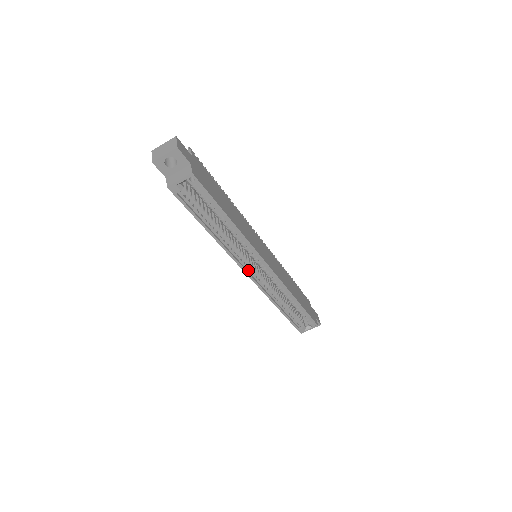
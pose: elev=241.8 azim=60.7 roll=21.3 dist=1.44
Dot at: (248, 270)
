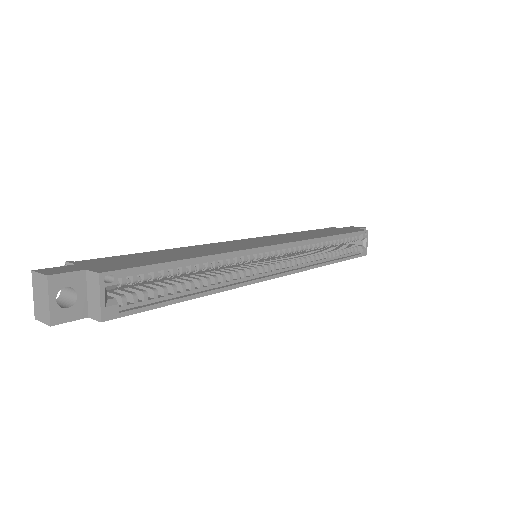
Dot at: (270, 274)
